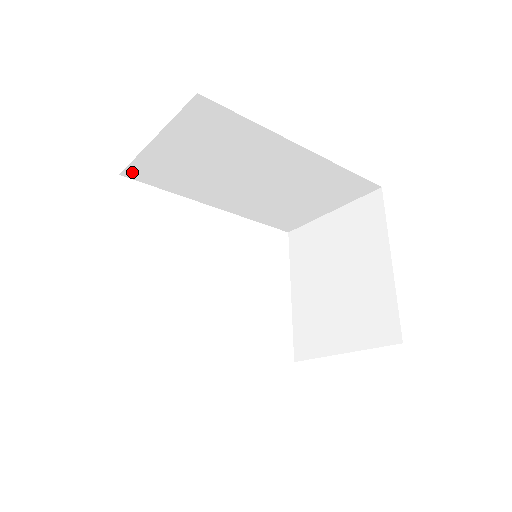
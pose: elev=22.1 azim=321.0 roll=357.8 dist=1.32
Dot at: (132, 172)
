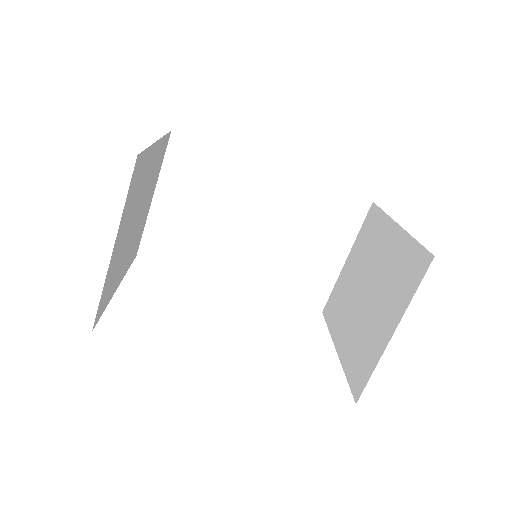
Dot at: (146, 249)
